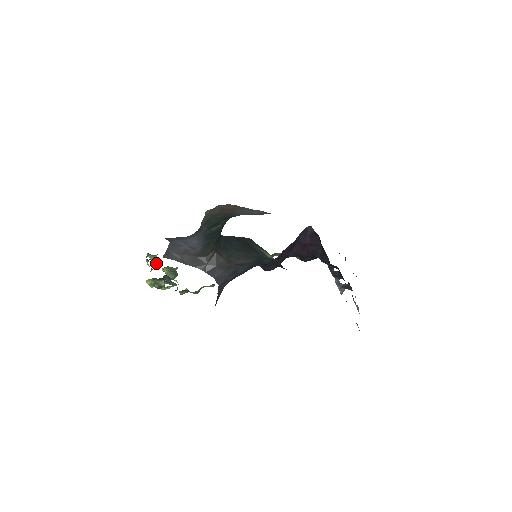
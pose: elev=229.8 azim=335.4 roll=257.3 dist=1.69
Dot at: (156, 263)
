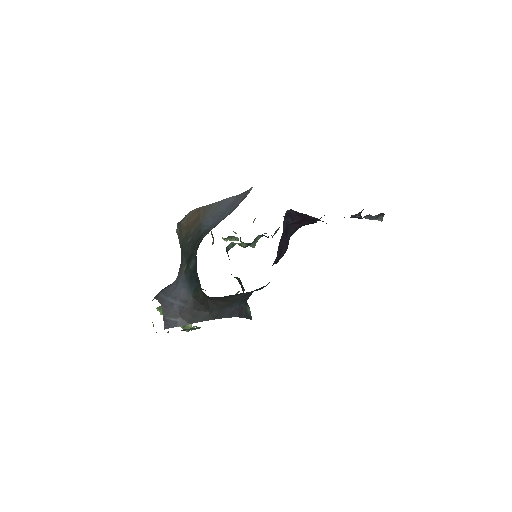
Dot at: occluded
